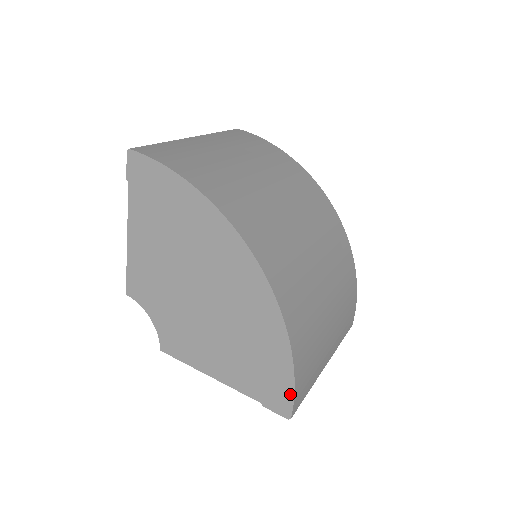
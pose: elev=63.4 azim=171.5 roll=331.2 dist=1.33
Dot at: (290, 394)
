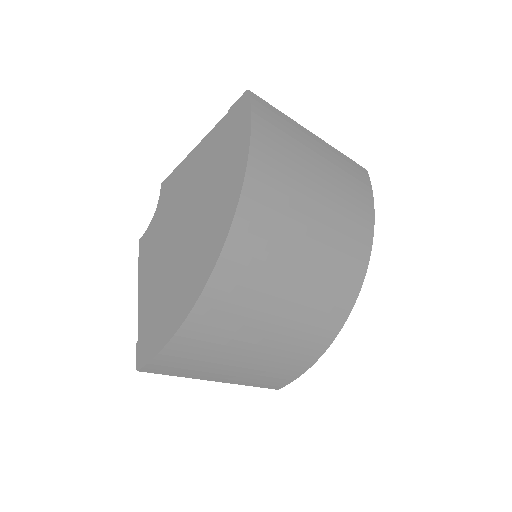
Dot at: (152, 355)
